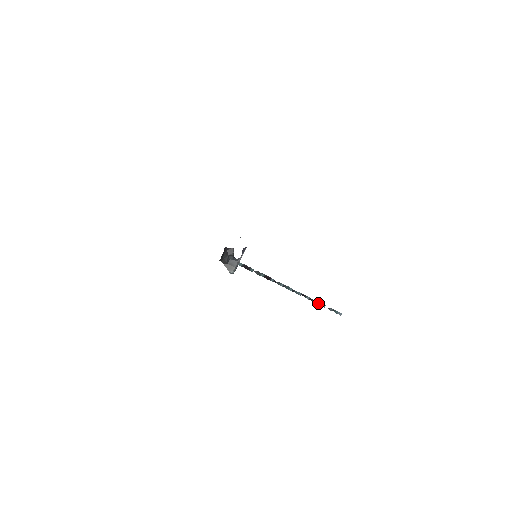
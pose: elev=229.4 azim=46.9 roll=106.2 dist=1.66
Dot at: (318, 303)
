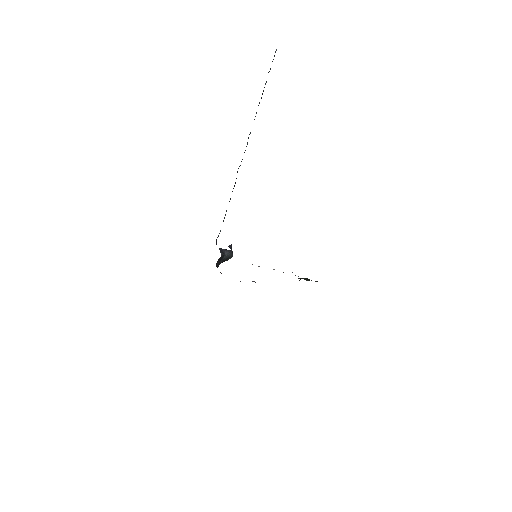
Dot at: (262, 94)
